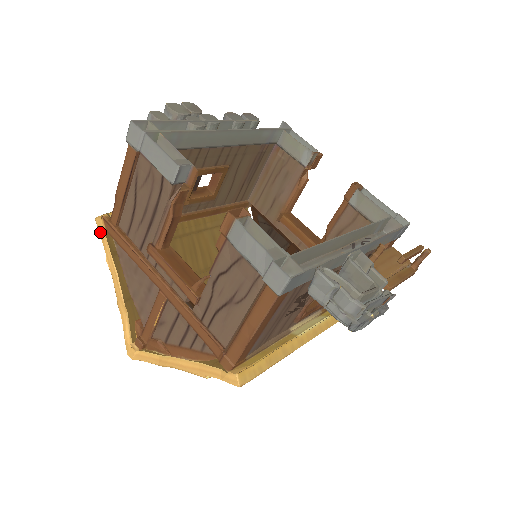
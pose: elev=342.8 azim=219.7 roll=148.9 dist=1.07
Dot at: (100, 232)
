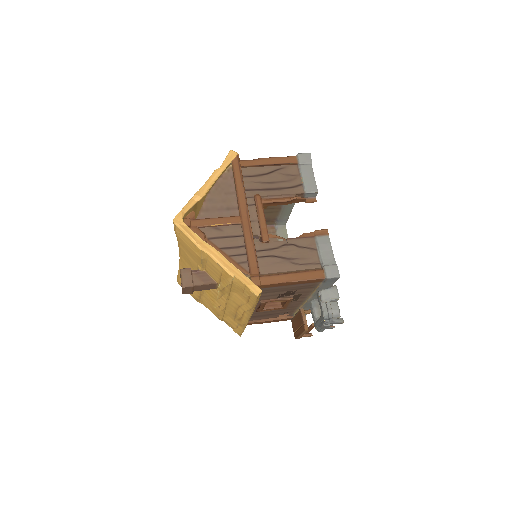
Dot at: (228, 157)
